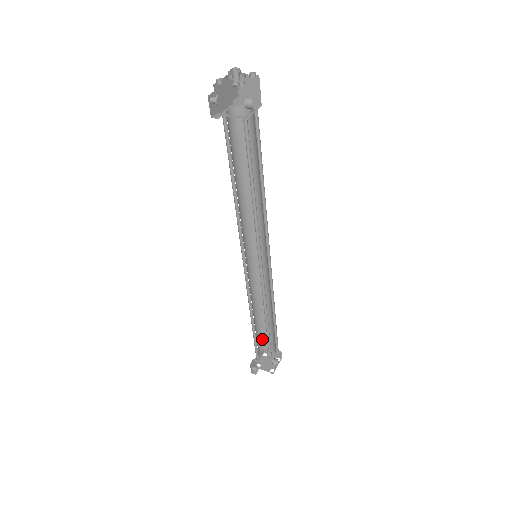
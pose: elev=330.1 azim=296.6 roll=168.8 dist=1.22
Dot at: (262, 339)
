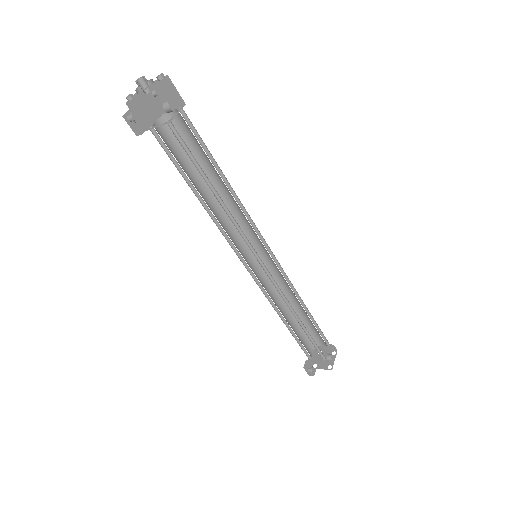
Dot at: occluded
